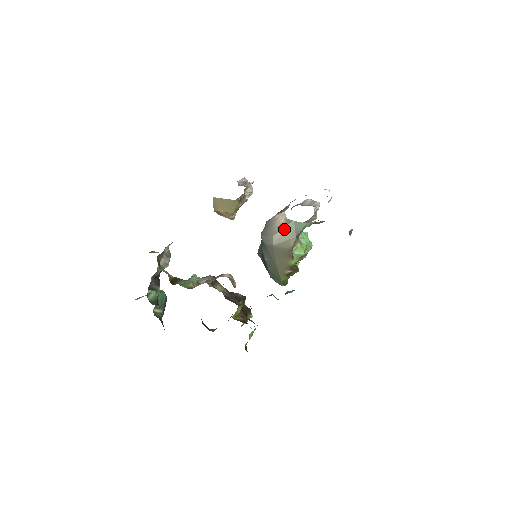
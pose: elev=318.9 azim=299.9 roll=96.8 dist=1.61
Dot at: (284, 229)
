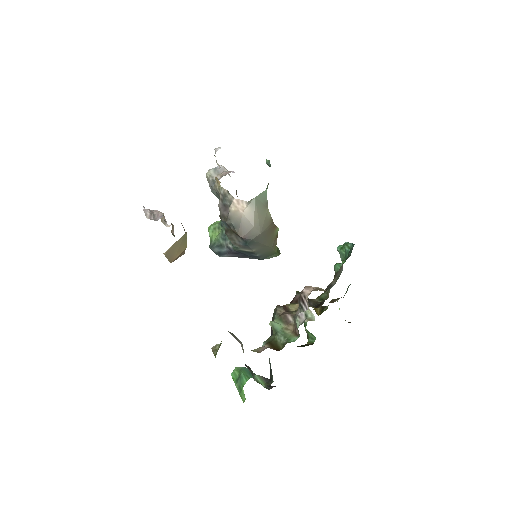
Dot at: (255, 212)
